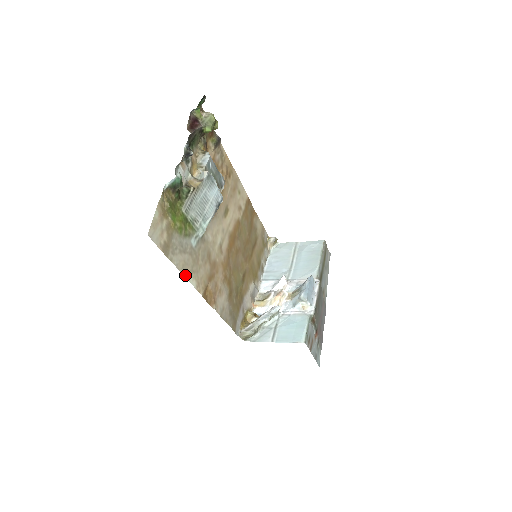
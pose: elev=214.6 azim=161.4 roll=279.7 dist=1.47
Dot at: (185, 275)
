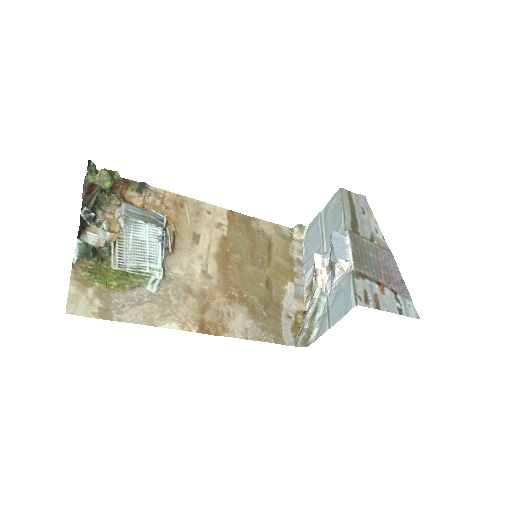
Dot at: (153, 325)
